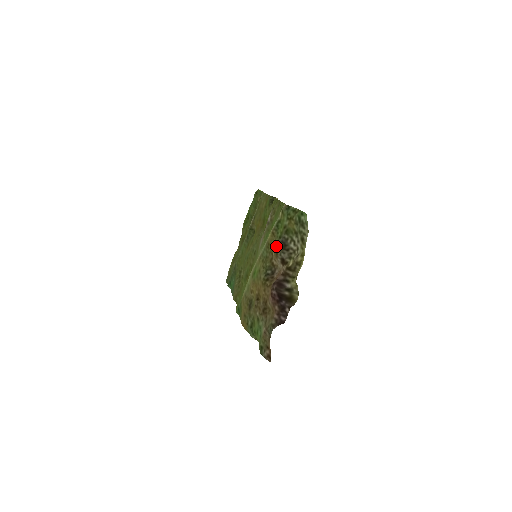
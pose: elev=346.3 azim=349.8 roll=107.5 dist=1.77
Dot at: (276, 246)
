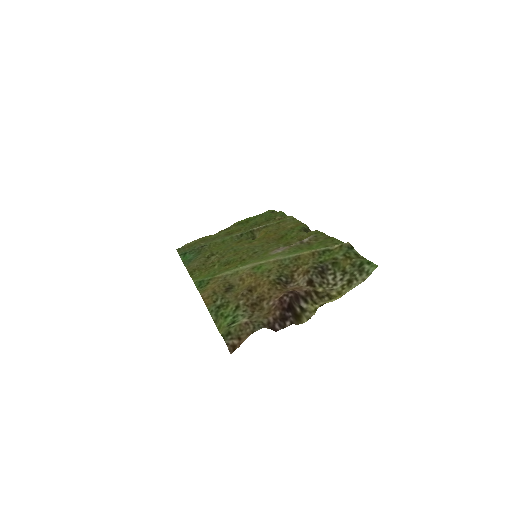
Dot at: (312, 265)
